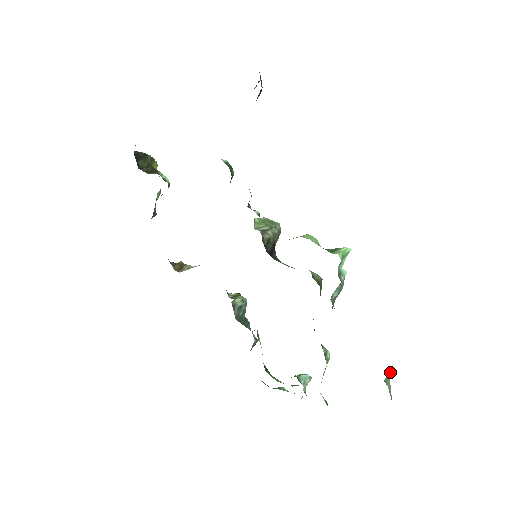
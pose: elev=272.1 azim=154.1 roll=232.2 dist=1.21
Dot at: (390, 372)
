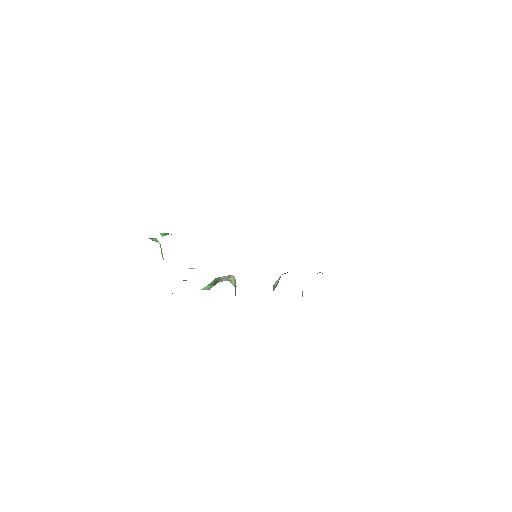
Dot at: occluded
